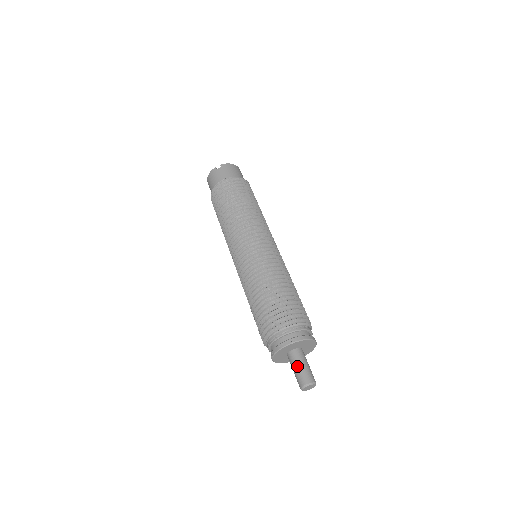
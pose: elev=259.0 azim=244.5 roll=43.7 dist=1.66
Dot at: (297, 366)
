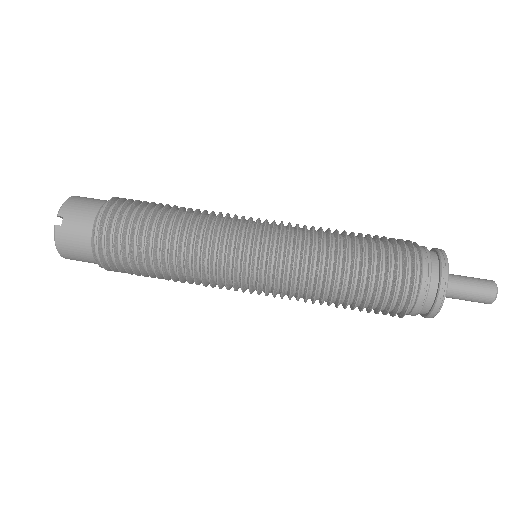
Dot at: (466, 290)
